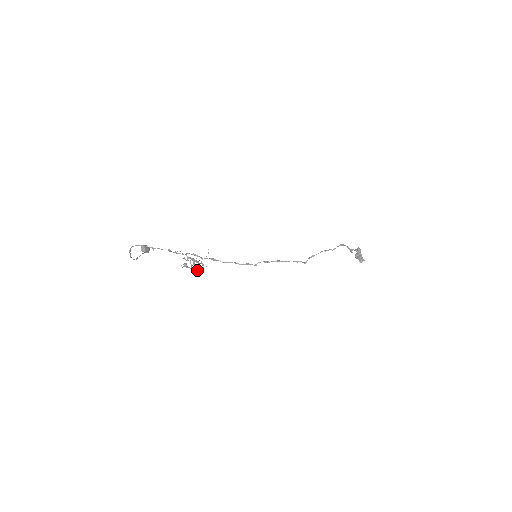
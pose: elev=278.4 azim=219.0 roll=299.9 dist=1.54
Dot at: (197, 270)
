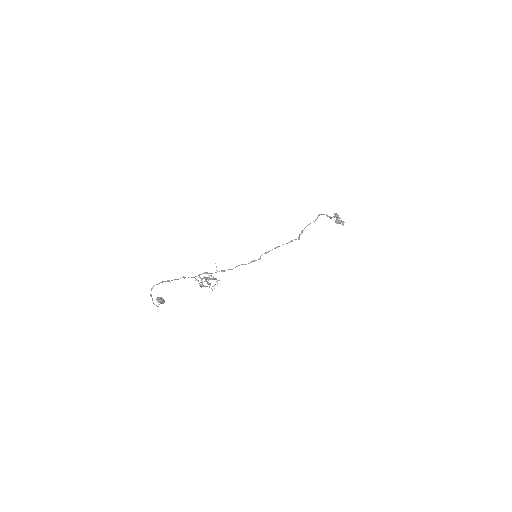
Dot at: occluded
